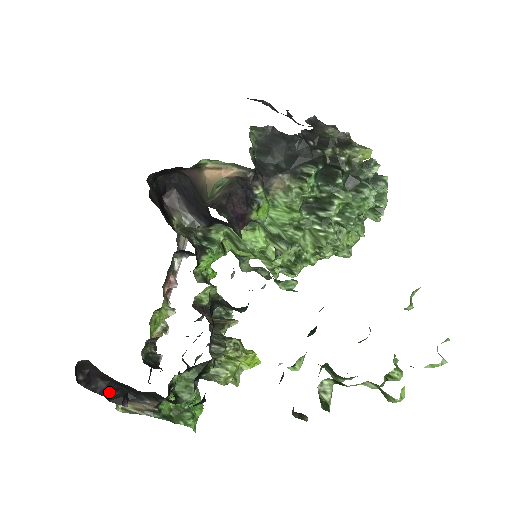
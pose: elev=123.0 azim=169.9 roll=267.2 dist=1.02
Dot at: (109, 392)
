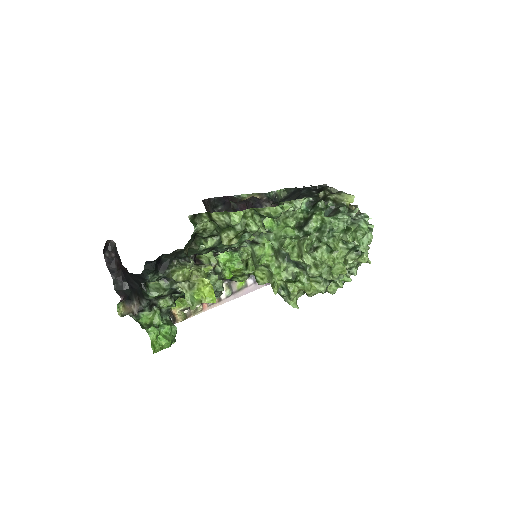
Dot at: (117, 277)
